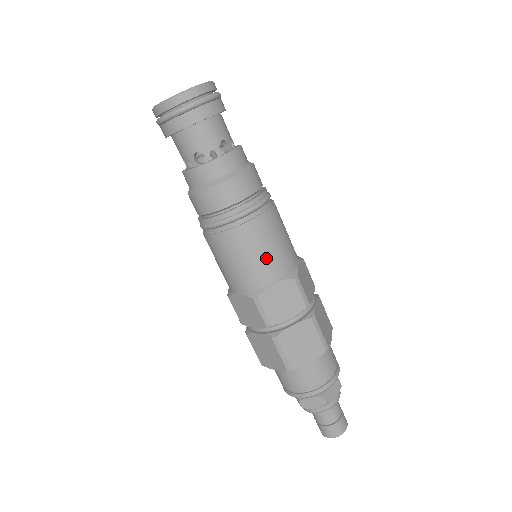
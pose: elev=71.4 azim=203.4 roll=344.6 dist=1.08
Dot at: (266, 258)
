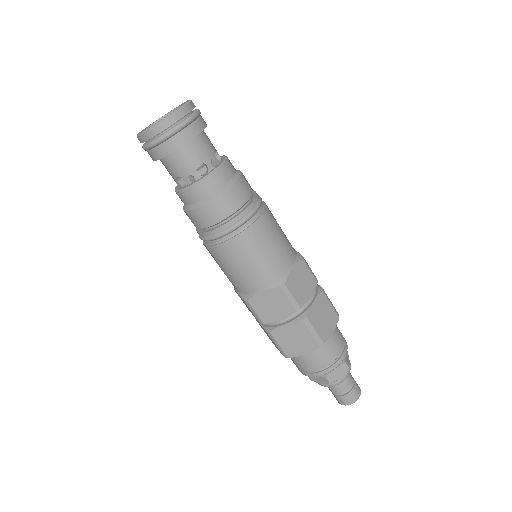
Dot at: (251, 270)
